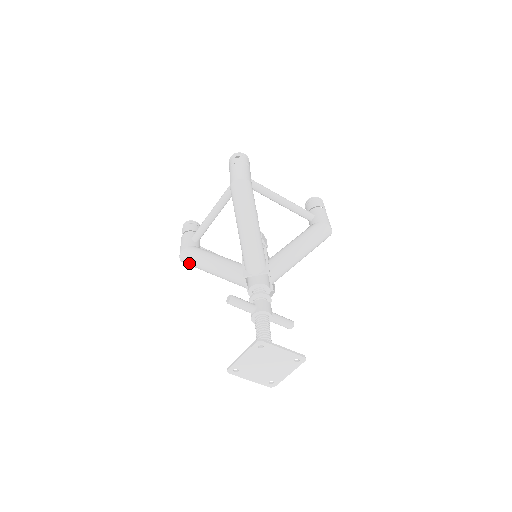
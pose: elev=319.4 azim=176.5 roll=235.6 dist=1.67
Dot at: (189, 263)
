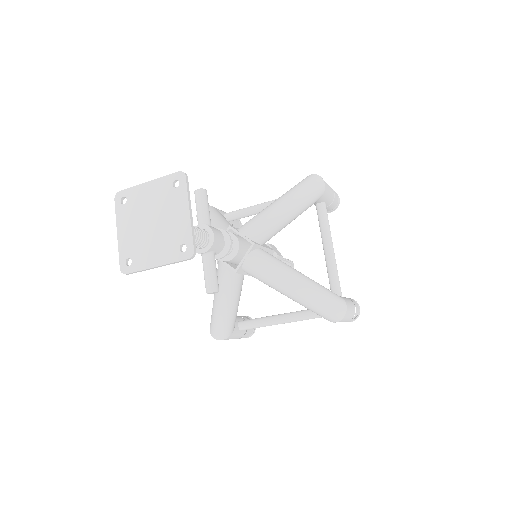
Dot at: occluded
